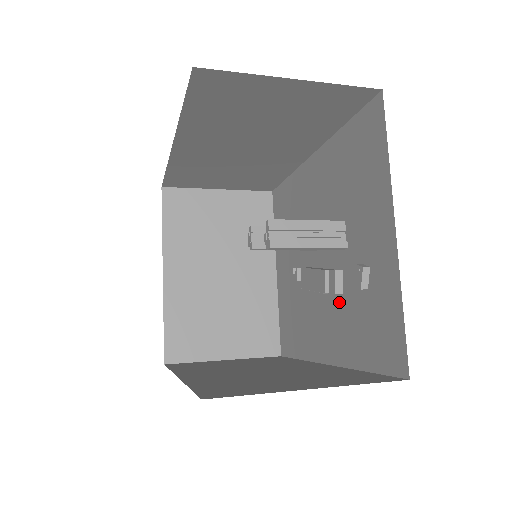
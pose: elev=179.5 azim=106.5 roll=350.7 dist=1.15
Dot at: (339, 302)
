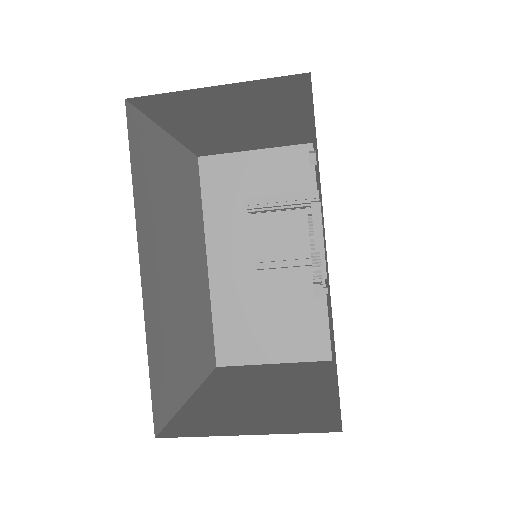
Dot at: (321, 210)
